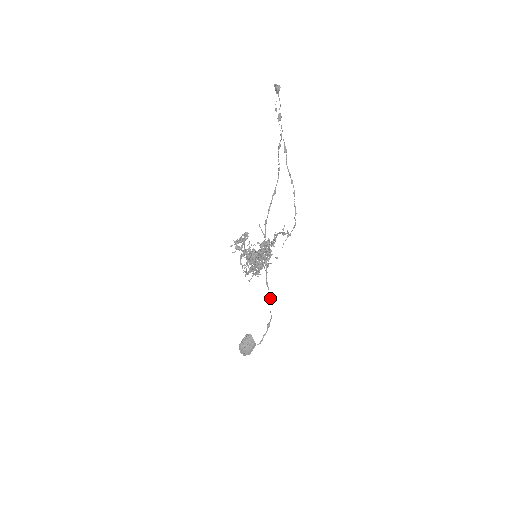
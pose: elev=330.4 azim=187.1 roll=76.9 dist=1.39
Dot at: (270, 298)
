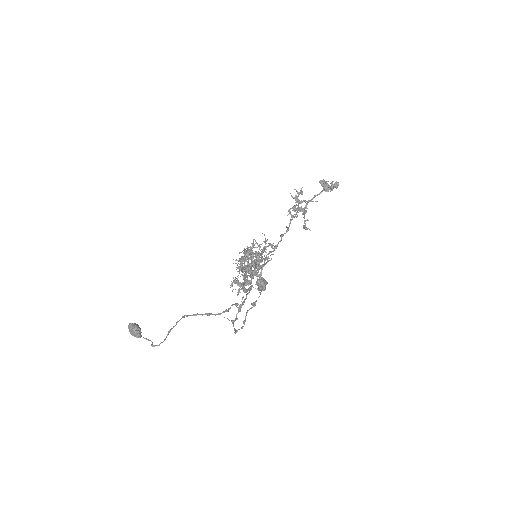
Dot at: (164, 339)
